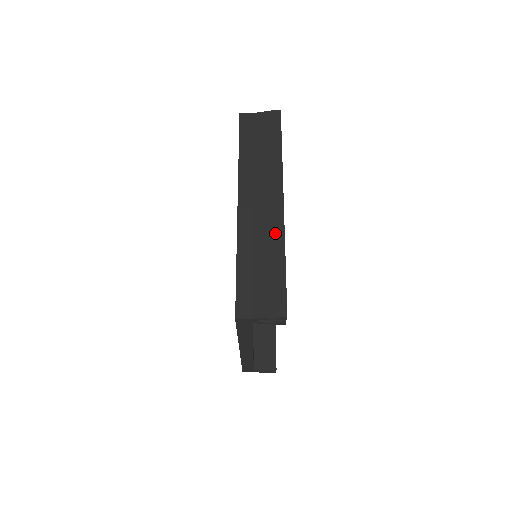
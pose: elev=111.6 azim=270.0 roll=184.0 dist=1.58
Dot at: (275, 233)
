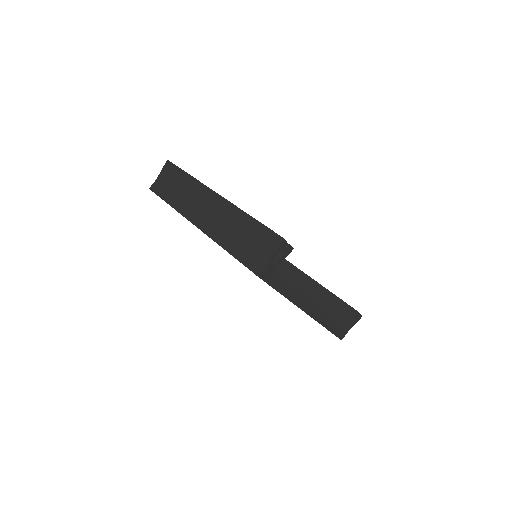
Dot at: (230, 212)
